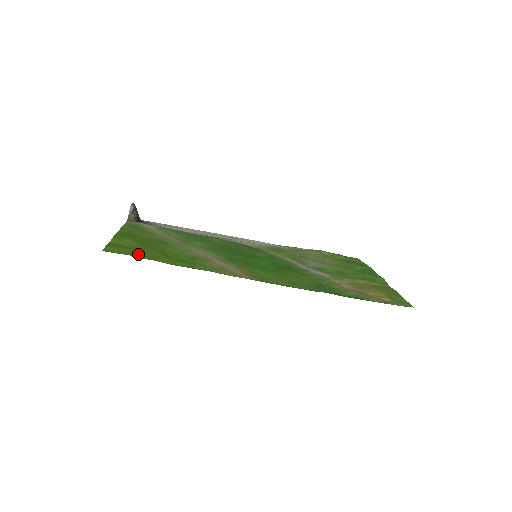
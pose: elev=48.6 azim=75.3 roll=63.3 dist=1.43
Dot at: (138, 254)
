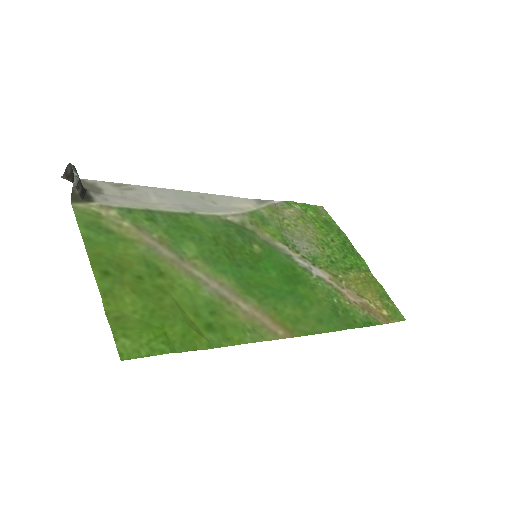
Dot at: (165, 343)
